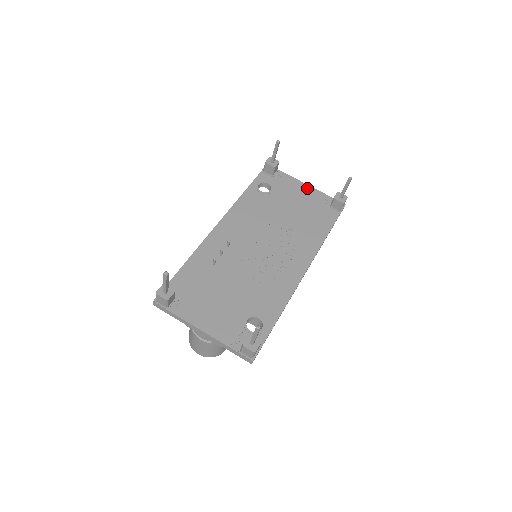
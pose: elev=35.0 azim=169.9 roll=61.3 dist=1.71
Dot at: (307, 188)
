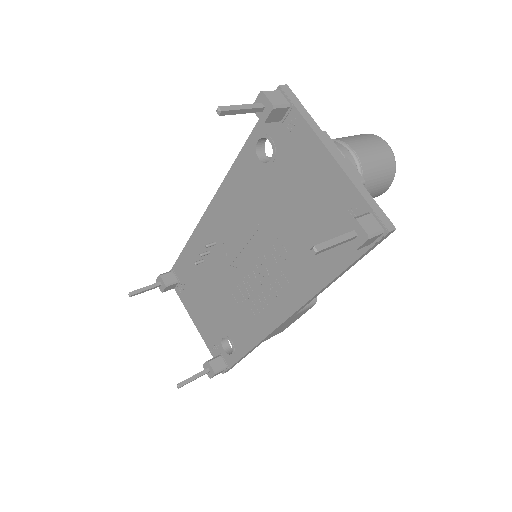
Dot at: (329, 167)
